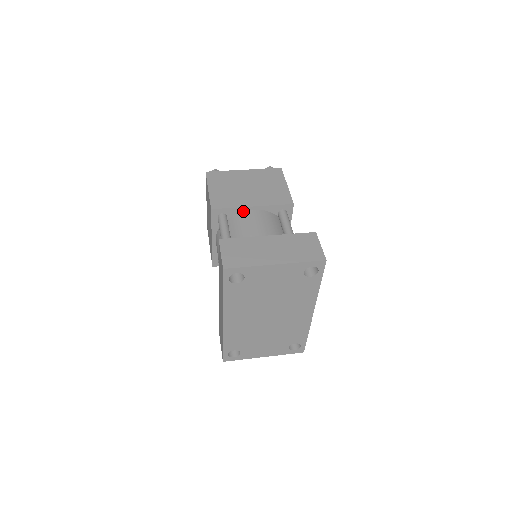
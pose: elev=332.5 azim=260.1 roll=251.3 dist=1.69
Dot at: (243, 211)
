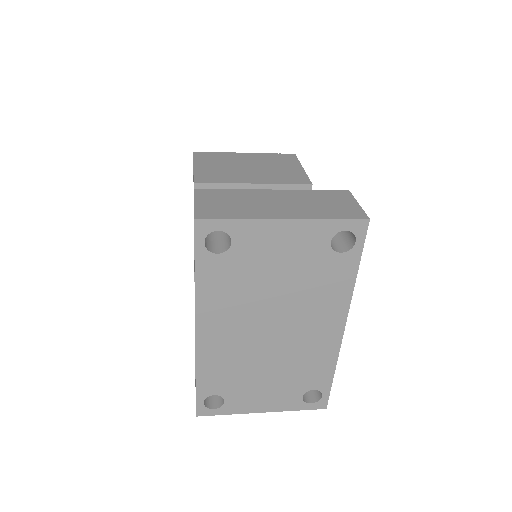
Dot at: occluded
